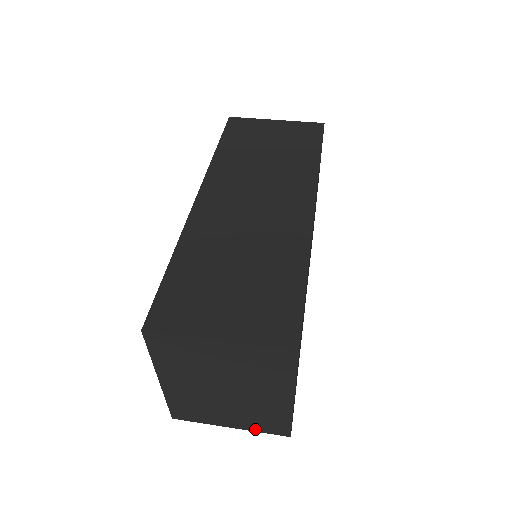
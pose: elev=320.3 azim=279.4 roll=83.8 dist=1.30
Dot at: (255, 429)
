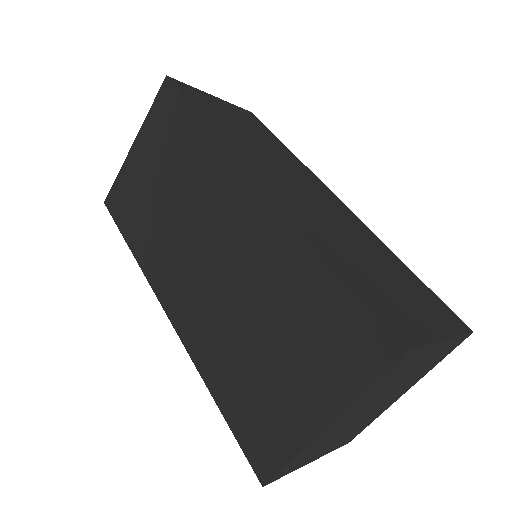
Dot at: (331, 450)
